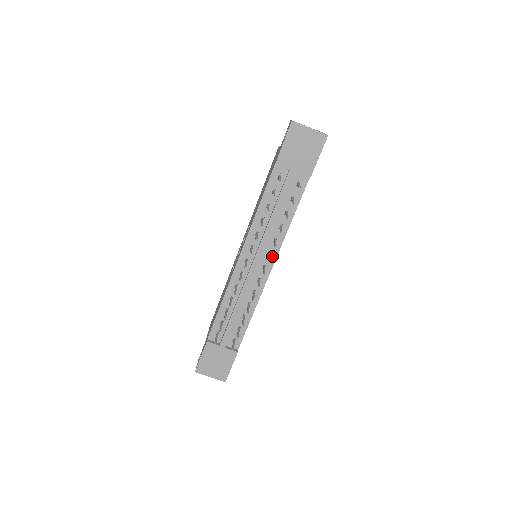
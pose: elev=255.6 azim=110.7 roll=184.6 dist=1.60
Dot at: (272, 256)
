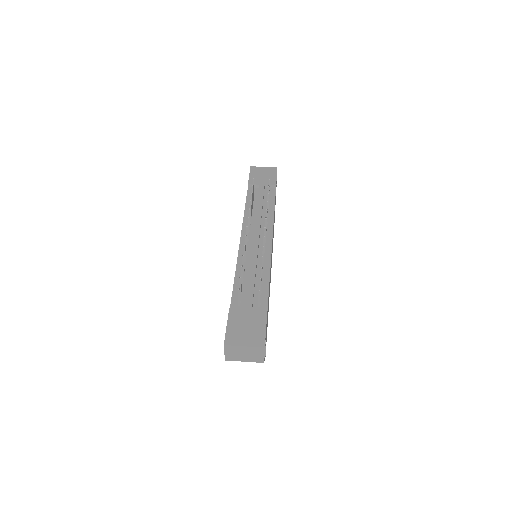
Dot at: (268, 234)
